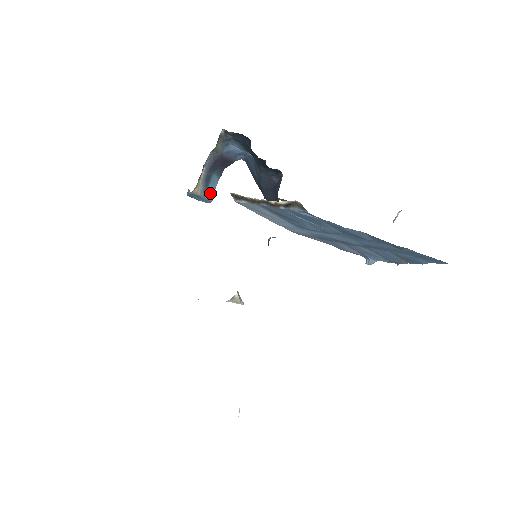
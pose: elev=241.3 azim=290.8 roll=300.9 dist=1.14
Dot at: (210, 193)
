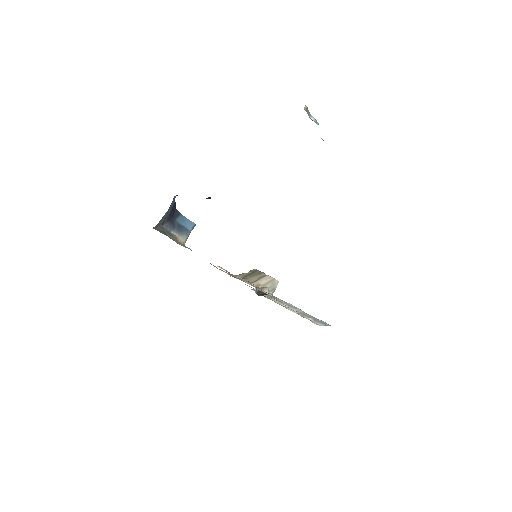
Dot at: (189, 225)
